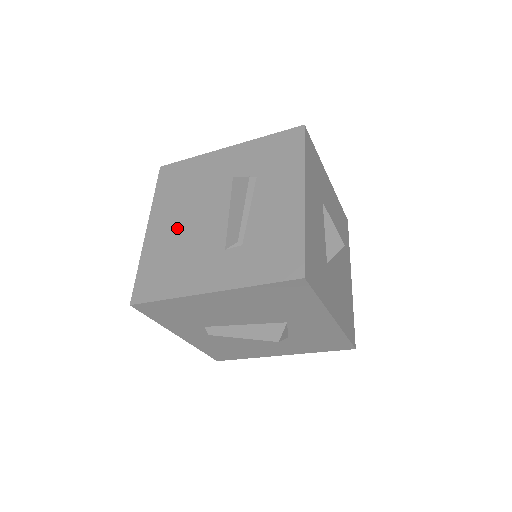
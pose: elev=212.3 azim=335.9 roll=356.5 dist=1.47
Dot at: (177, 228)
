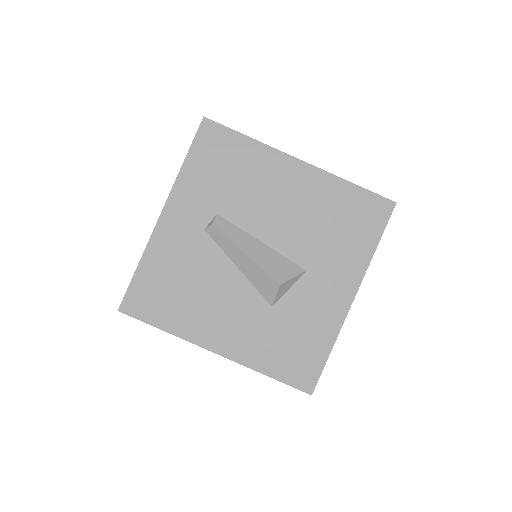
Dot at: occluded
